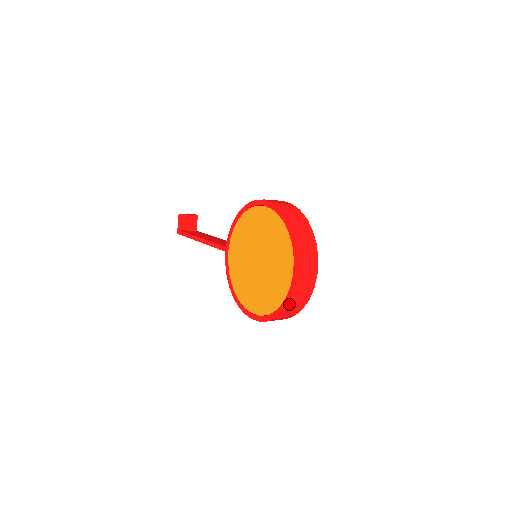
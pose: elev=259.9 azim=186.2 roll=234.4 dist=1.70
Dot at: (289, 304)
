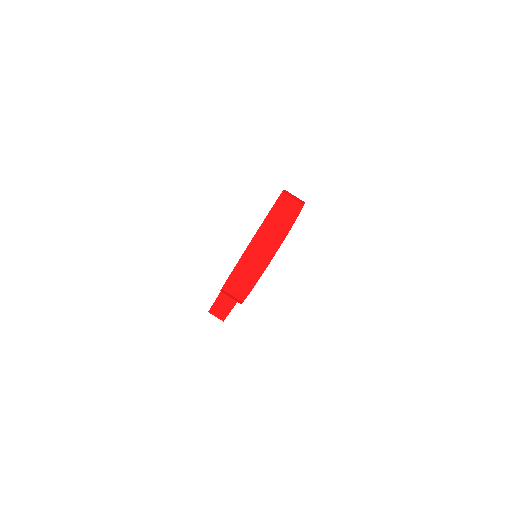
Dot at: (258, 233)
